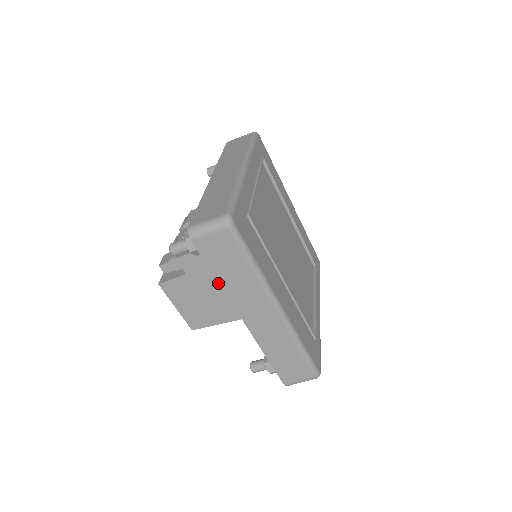
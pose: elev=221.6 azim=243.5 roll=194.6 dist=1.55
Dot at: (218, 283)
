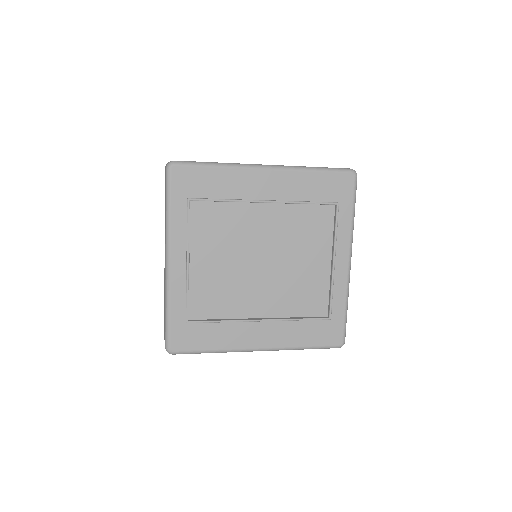
Dot at: occluded
